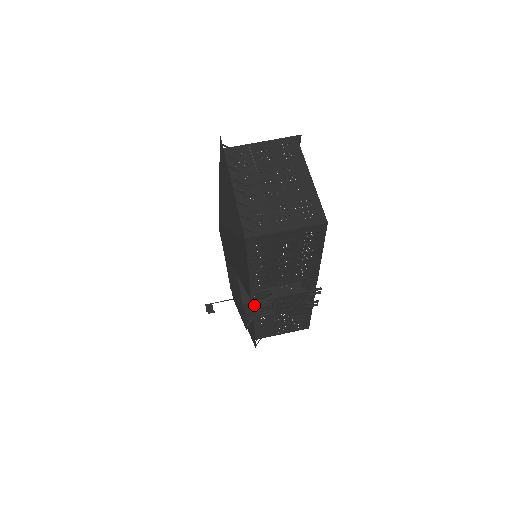
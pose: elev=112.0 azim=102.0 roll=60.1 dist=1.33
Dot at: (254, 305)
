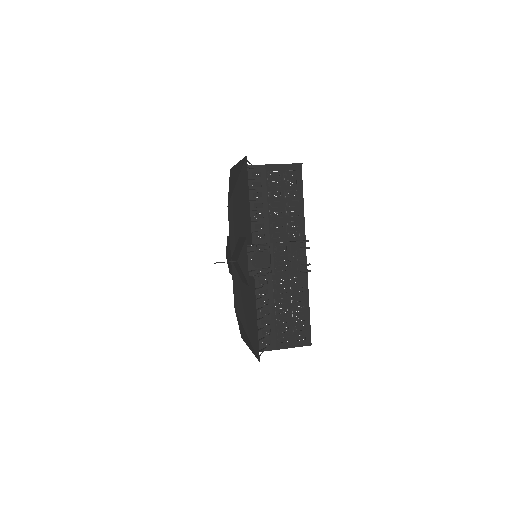
Dot at: (255, 250)
